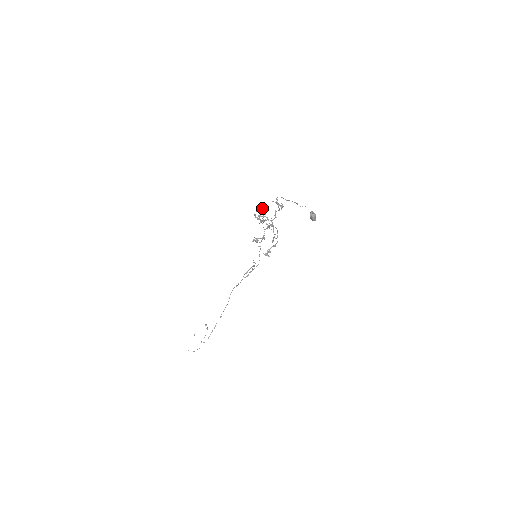
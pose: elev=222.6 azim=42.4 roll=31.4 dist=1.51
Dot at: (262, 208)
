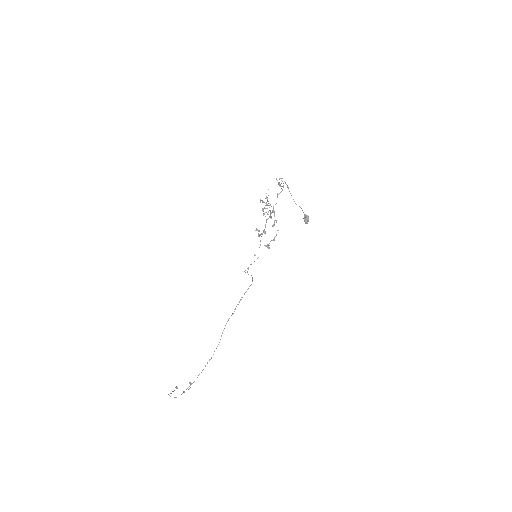
Dot at: (266, 196)
